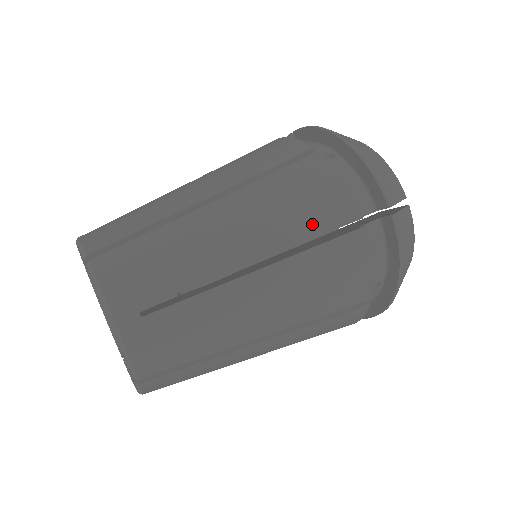
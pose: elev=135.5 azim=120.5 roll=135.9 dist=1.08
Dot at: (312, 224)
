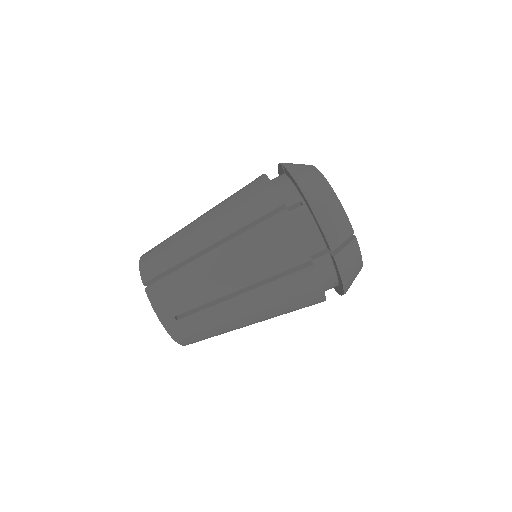
Dot at: (276, 266)
